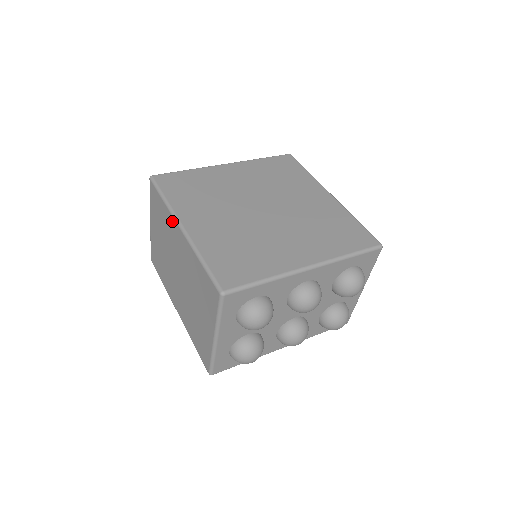
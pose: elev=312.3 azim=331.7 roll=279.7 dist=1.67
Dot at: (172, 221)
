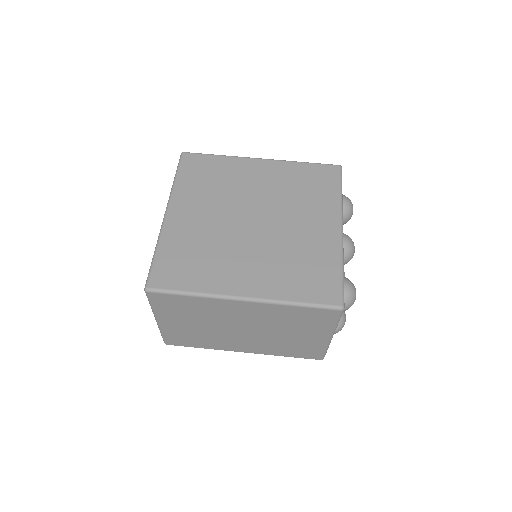
Dot at: (221, 303)
